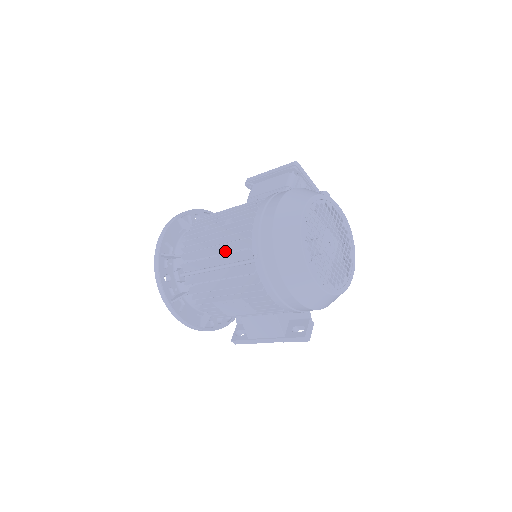
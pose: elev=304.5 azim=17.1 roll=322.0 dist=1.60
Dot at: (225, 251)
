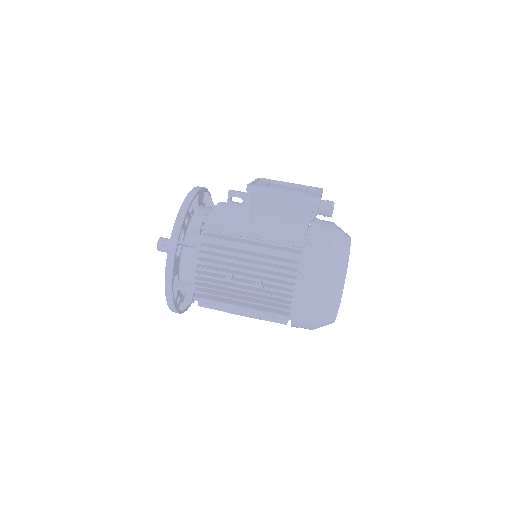
Dot at: (253, 299)
